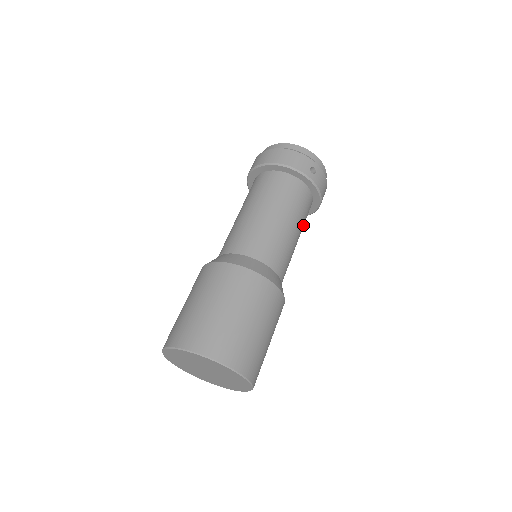
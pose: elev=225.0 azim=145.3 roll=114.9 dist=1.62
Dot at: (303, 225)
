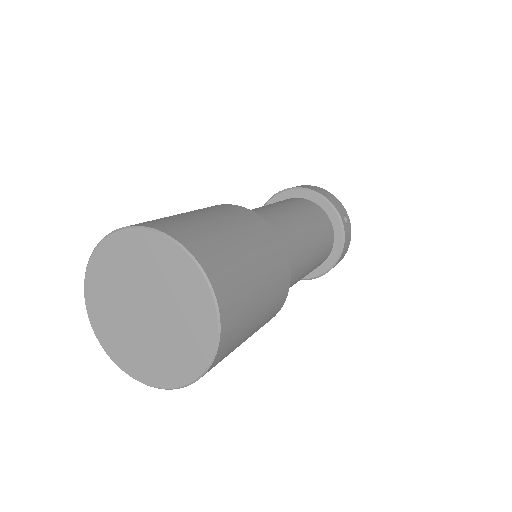
Dot at: (315, 265)
